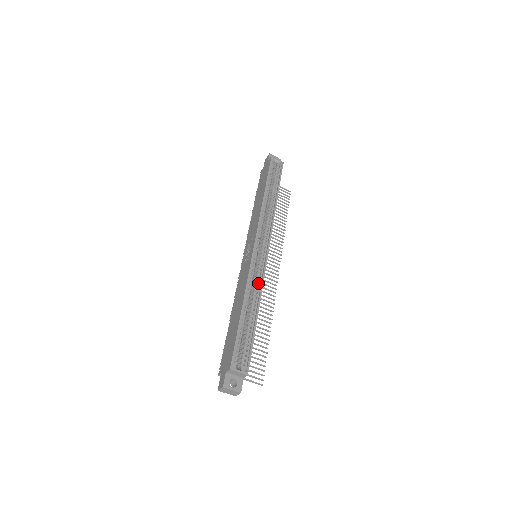
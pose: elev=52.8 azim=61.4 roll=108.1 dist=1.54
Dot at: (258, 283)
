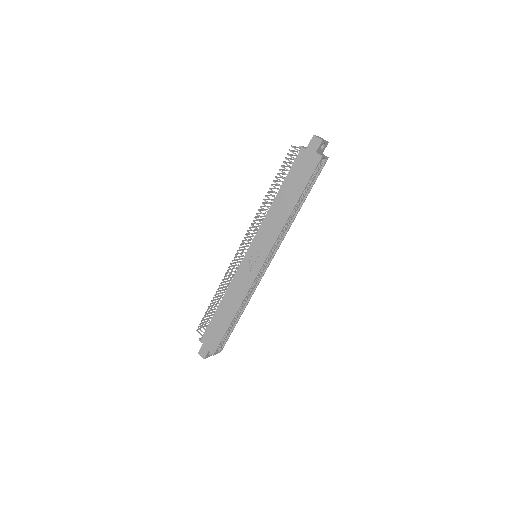
Dot at: (251, 293)
